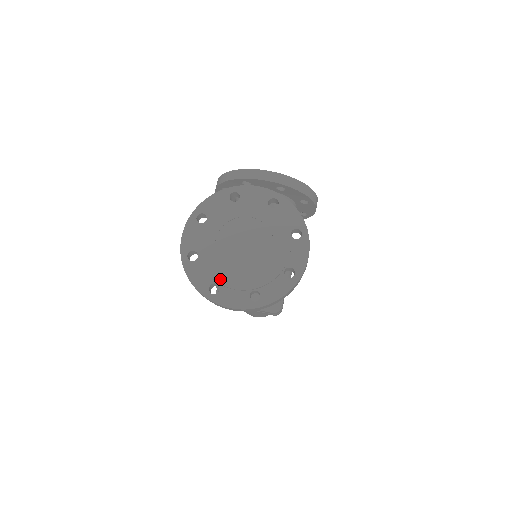
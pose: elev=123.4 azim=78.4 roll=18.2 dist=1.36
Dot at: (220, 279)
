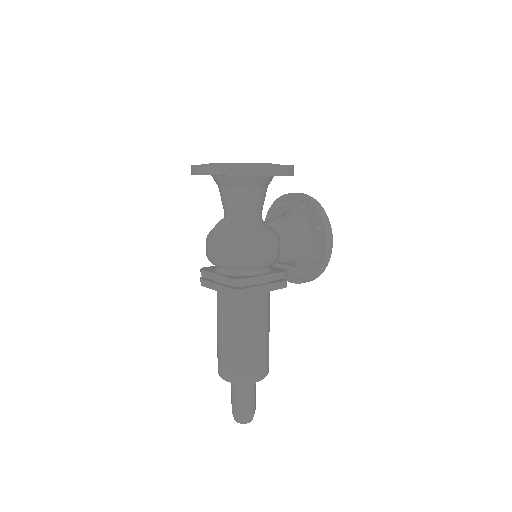
Dot at: occluded
